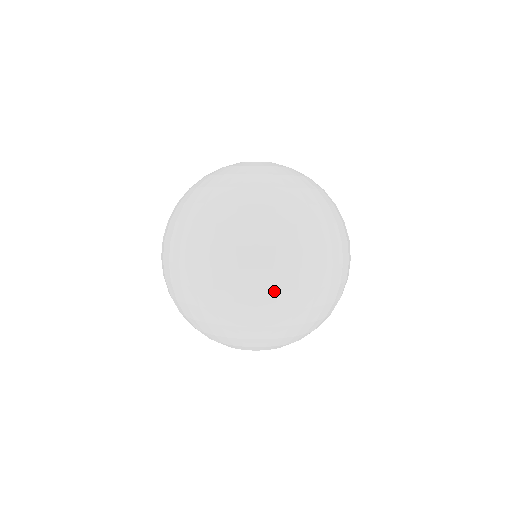
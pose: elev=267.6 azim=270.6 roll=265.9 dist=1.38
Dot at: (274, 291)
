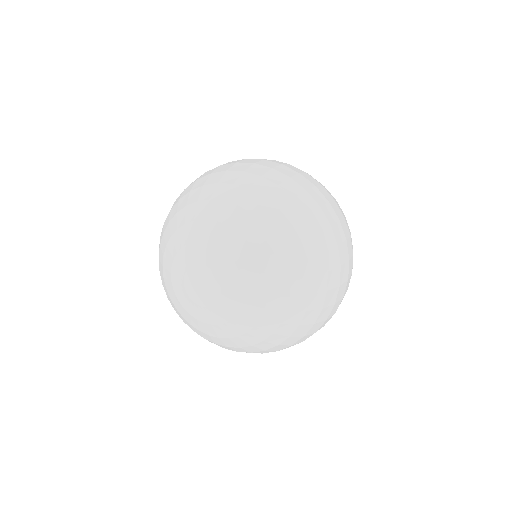
Dot at: occluded
